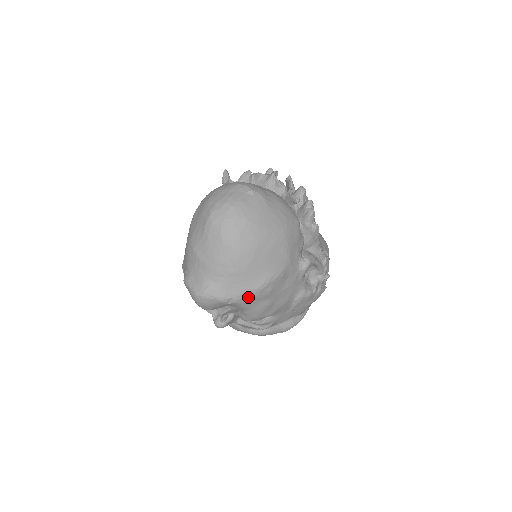
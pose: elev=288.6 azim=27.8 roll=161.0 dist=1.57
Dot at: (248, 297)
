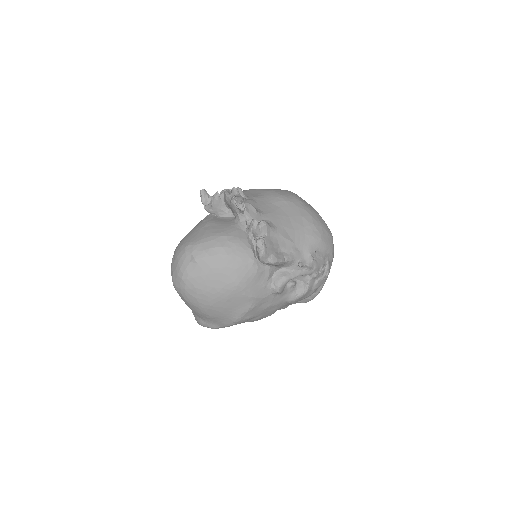
Dot at: (232, 325)
